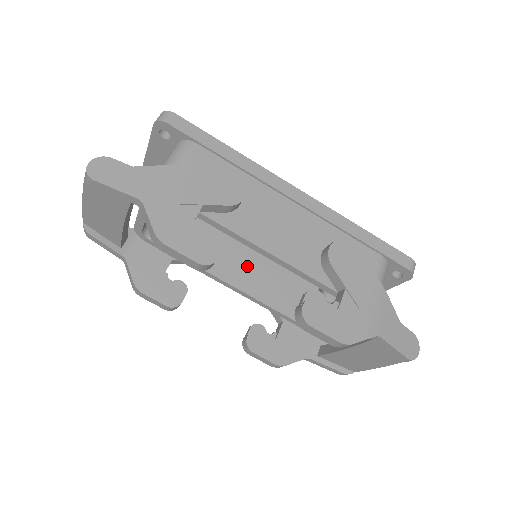
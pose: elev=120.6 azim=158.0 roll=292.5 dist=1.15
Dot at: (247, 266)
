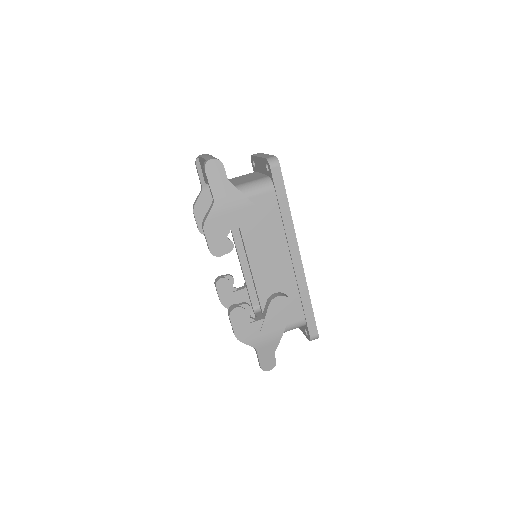
Dot at: occluded
